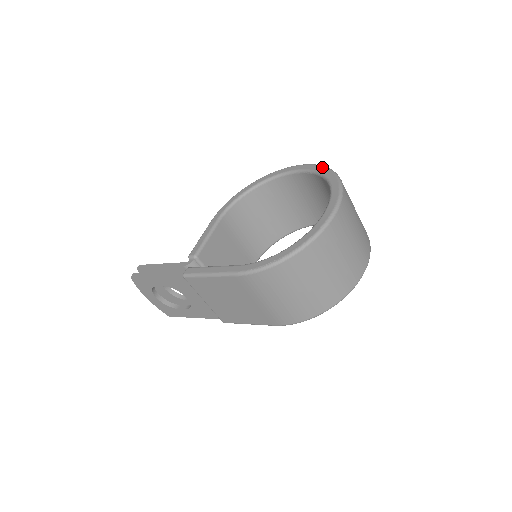
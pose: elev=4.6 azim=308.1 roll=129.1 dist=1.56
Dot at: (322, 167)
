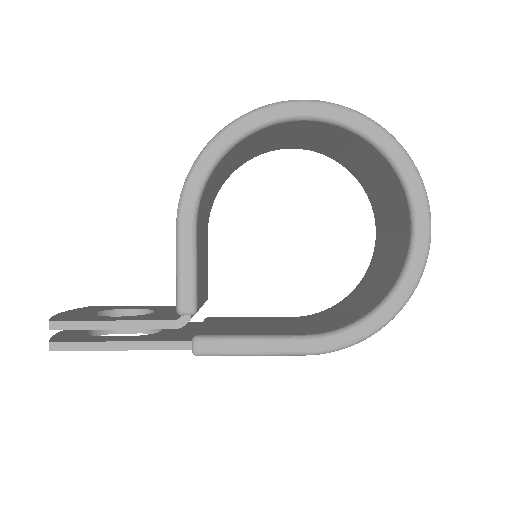
Dot at: (372, 125)
